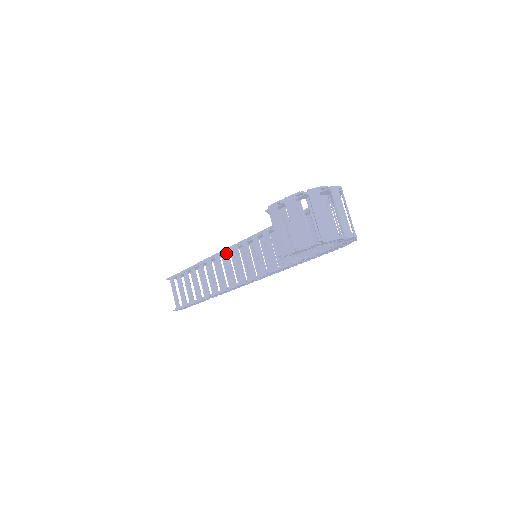
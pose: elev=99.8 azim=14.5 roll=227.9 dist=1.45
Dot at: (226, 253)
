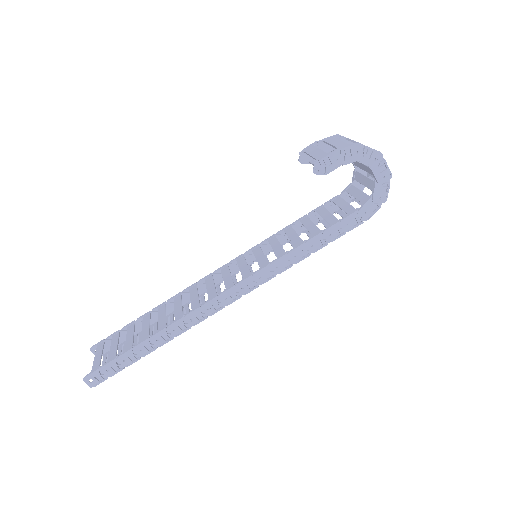
Dot at: (209, 277)
